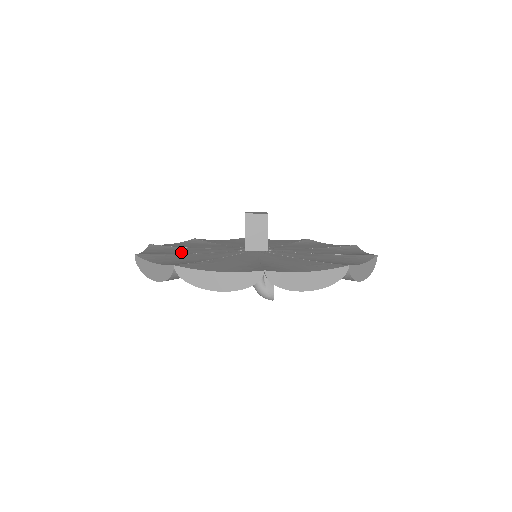
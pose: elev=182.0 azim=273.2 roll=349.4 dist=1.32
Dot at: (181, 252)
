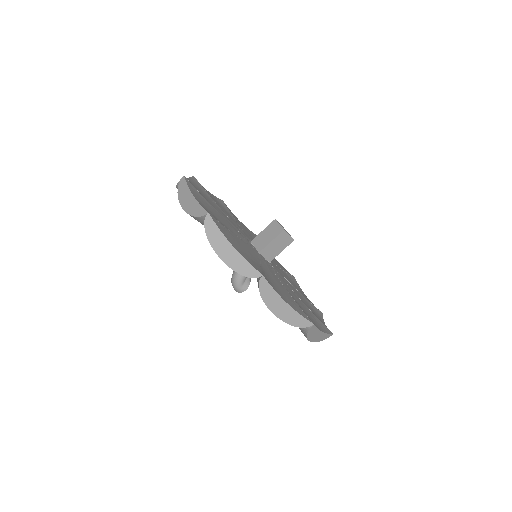
Dot at: (223, 222)
